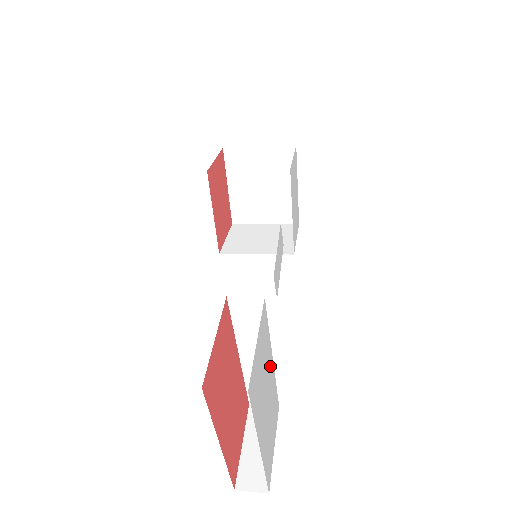
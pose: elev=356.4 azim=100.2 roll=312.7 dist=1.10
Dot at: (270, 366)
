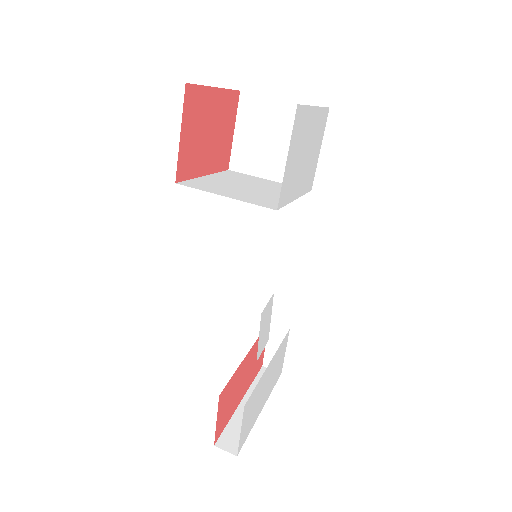
Dot at: (266, 374)
